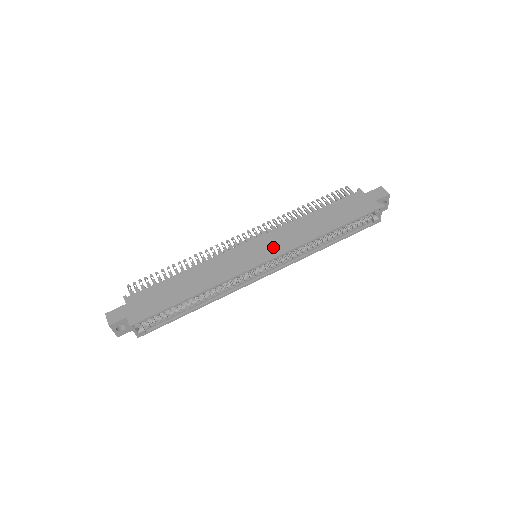
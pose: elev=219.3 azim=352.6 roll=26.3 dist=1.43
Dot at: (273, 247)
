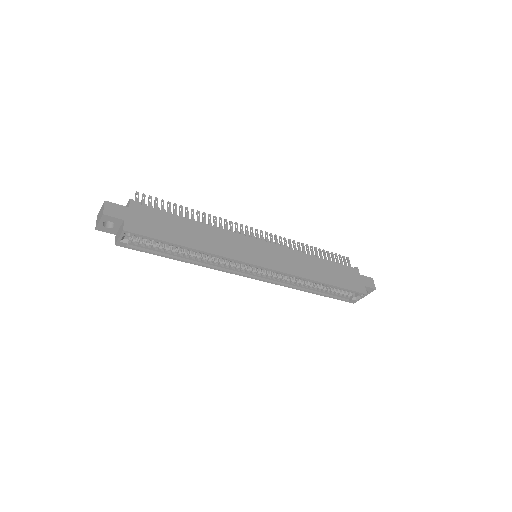
Dot at: (277, 260)
